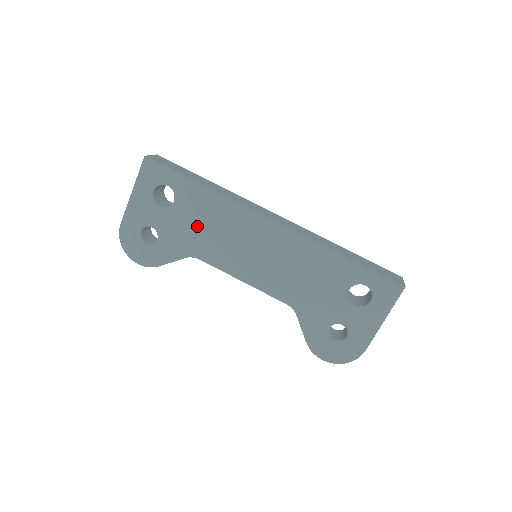
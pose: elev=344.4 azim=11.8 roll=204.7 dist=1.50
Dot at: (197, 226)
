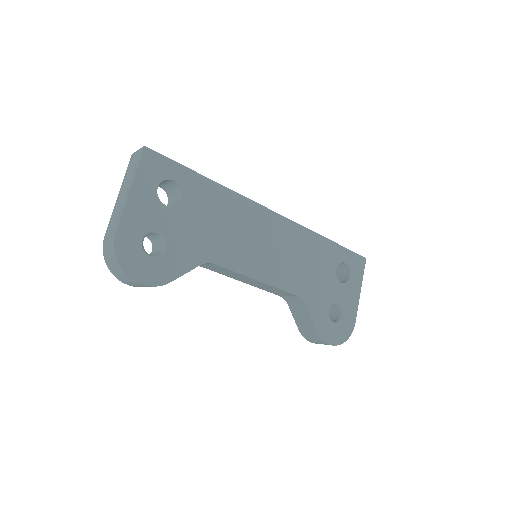
Dot at: (209, 225)
